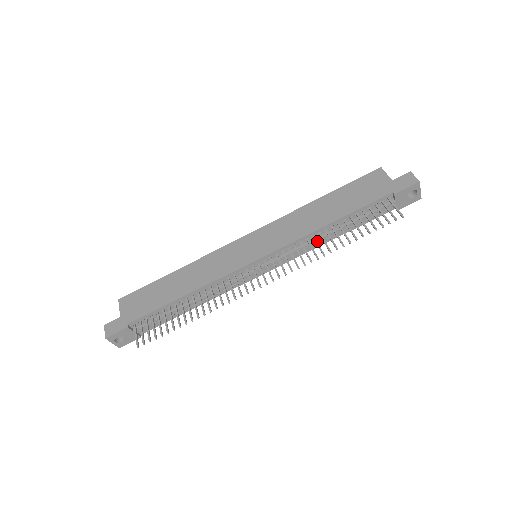
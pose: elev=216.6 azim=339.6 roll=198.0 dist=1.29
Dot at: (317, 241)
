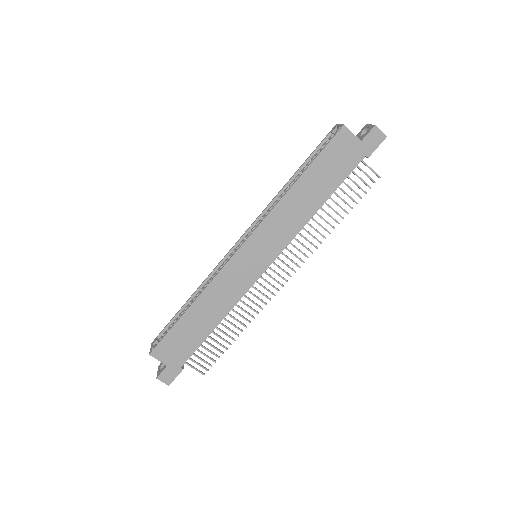
Dot at: occluded
